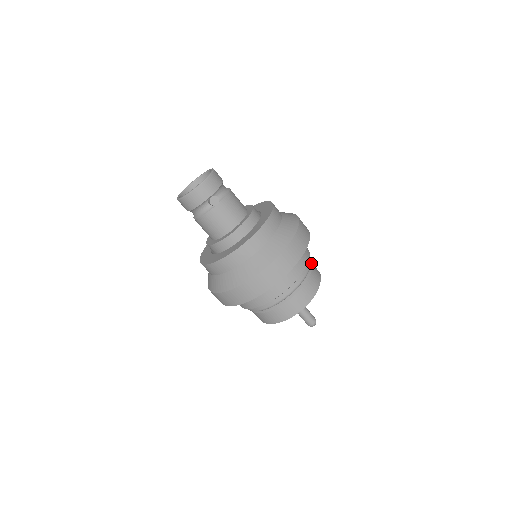
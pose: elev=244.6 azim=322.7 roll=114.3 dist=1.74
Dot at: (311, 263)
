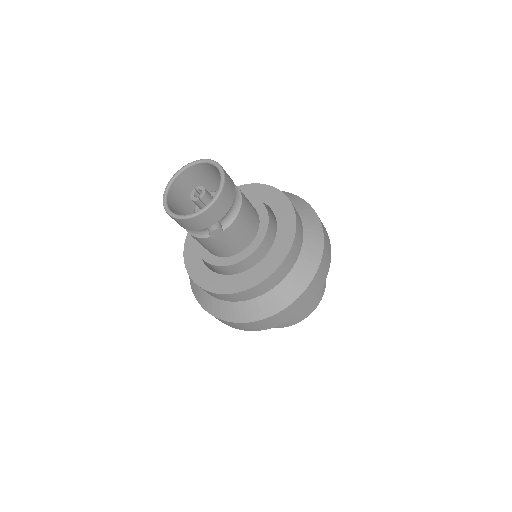
Dot at: occluded
